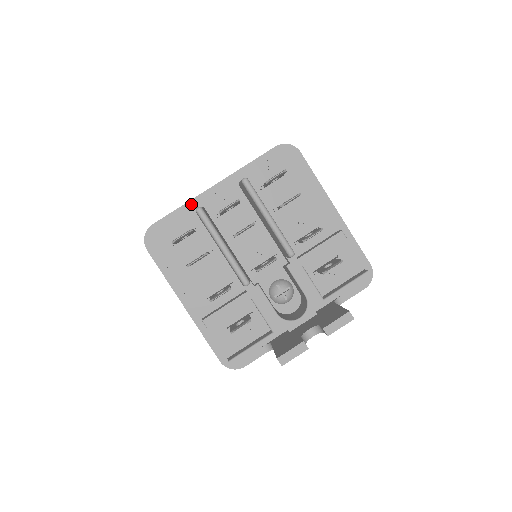
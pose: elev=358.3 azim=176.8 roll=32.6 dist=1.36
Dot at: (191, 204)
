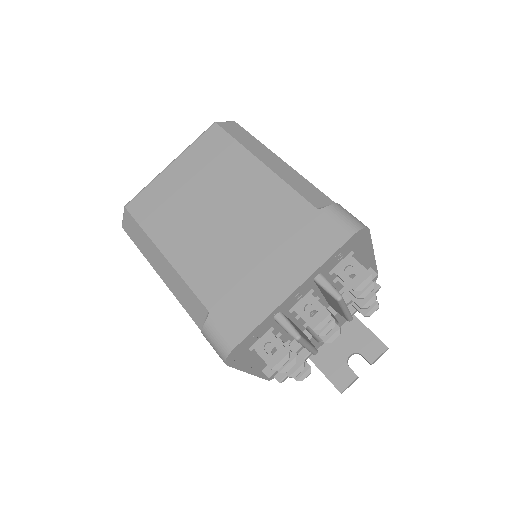
Dot at: (271, 316)
